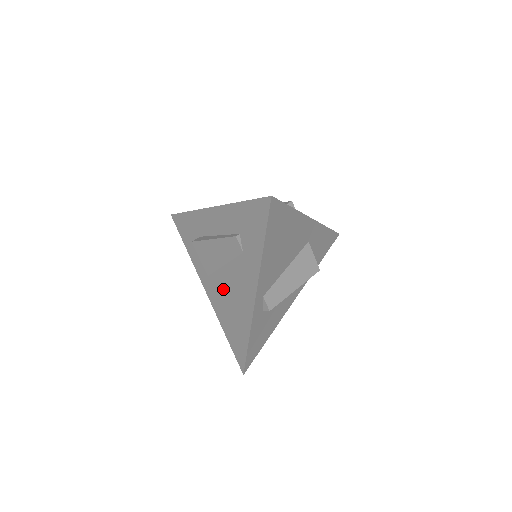
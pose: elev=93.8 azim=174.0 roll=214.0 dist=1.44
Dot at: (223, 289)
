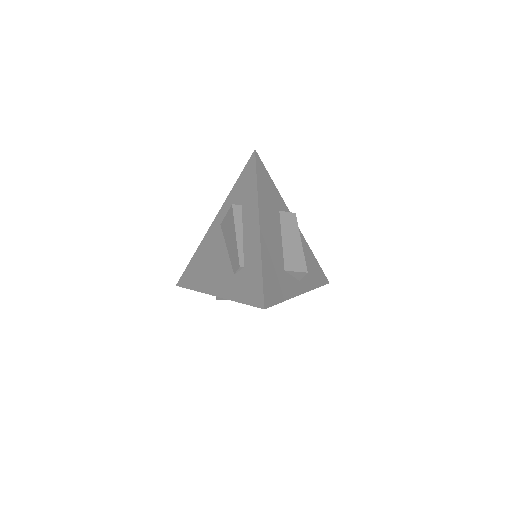
Dot at: (214, 249)
